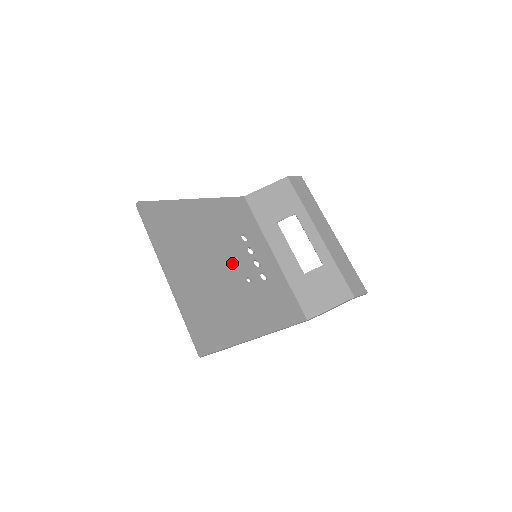
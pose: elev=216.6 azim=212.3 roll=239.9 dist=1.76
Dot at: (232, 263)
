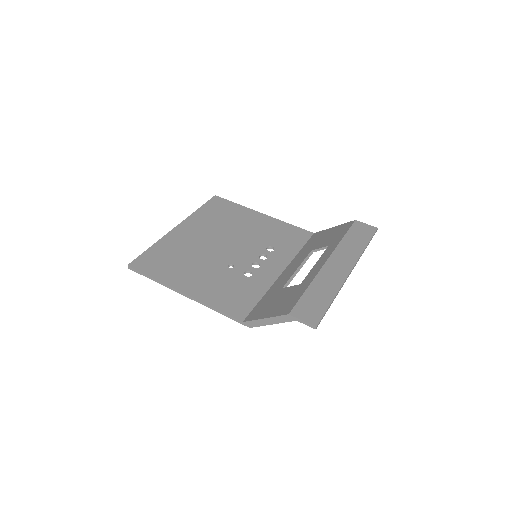
Dot at: (233, 251)
